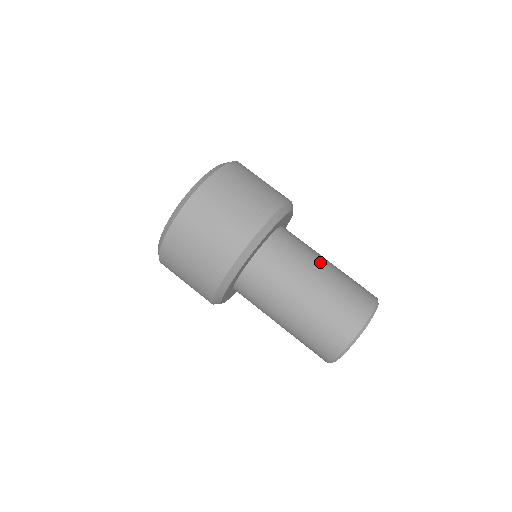
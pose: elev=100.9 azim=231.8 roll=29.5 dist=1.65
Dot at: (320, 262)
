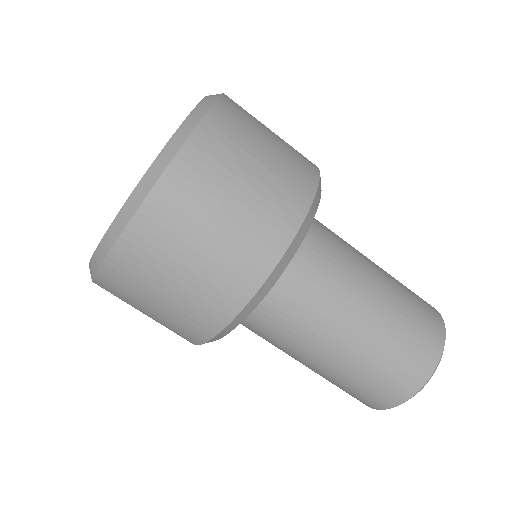
Dot at: (359, 299)
